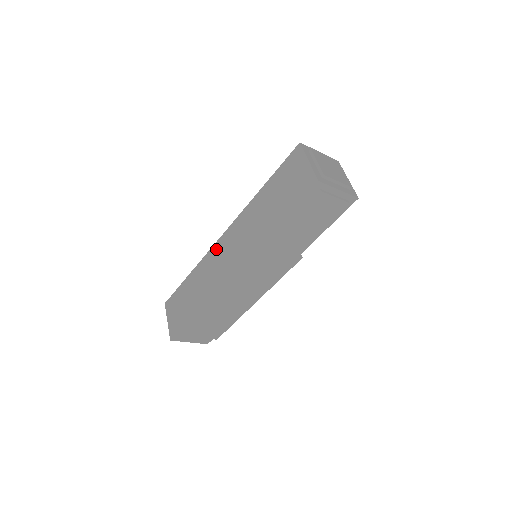
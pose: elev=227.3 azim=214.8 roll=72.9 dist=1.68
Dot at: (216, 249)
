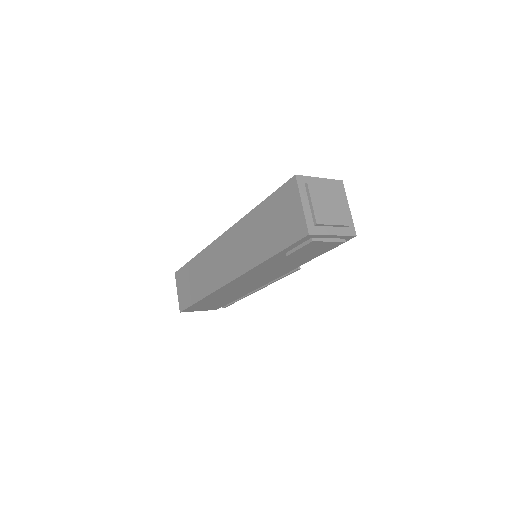
Dot at: (216, 247)
